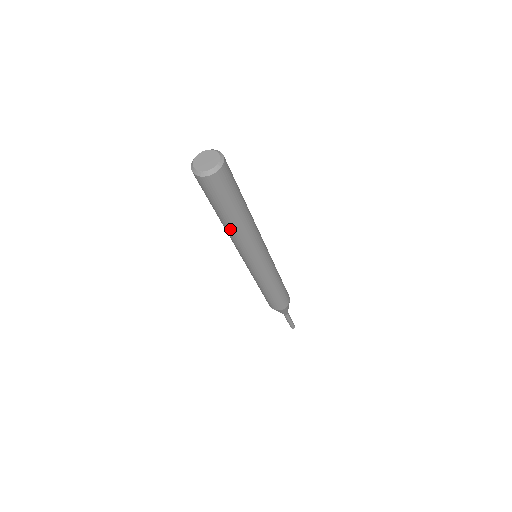
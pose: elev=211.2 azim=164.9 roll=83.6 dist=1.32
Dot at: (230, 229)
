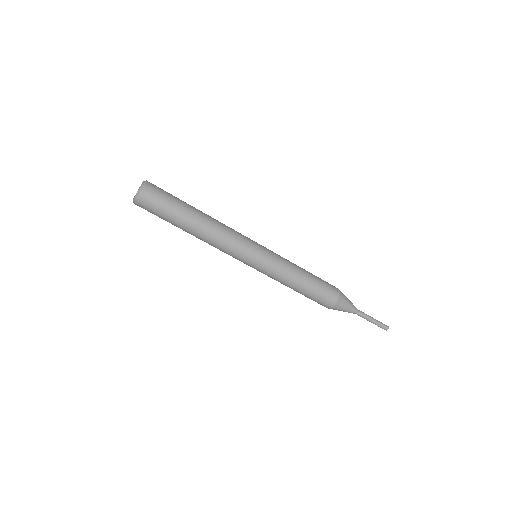
Dot at: (202, 228)
